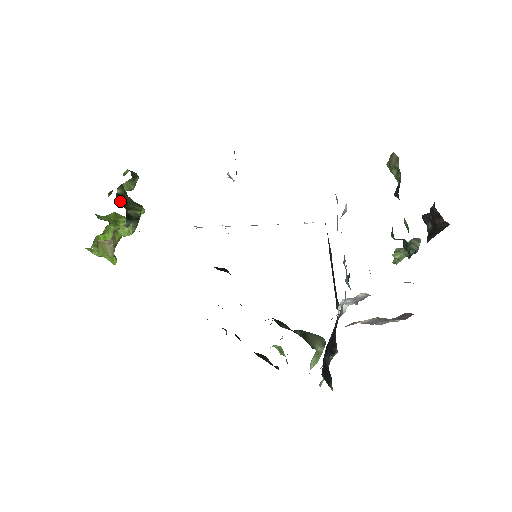
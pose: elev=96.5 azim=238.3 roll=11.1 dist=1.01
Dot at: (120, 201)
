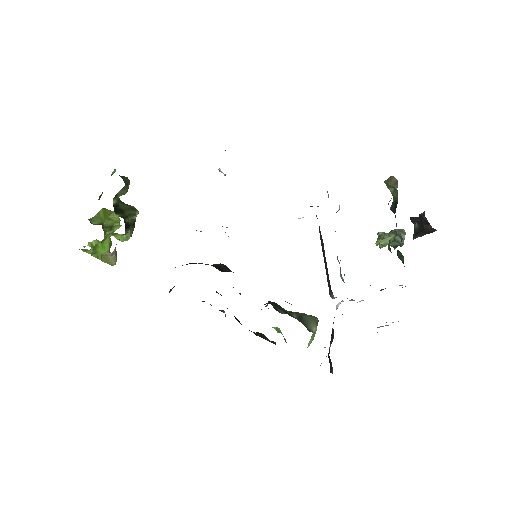
Dot at: (117, 212)
